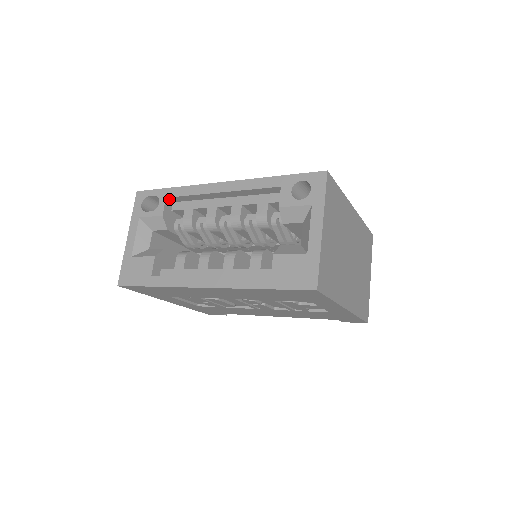
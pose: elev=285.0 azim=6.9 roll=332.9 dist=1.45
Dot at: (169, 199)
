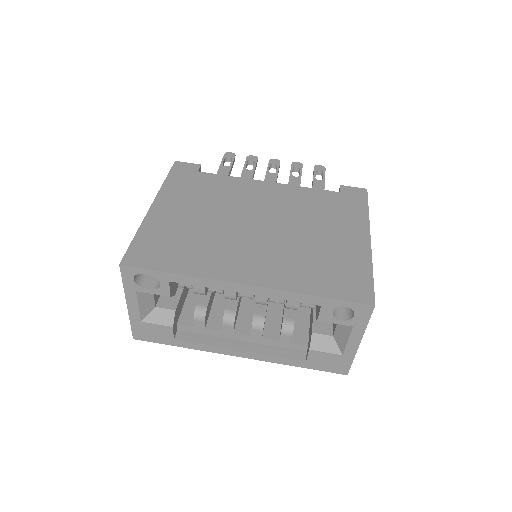
Dot at: (171, 278)
